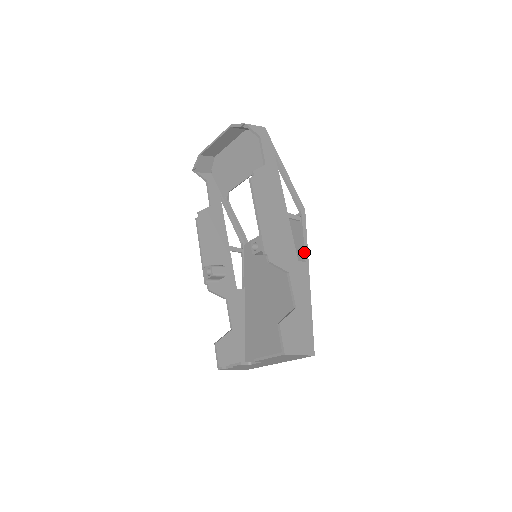
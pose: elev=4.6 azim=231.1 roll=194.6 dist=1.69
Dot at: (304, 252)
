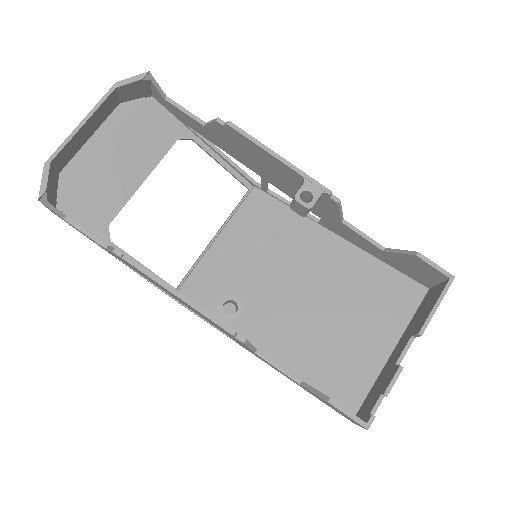
Dot at: (308, 213)
